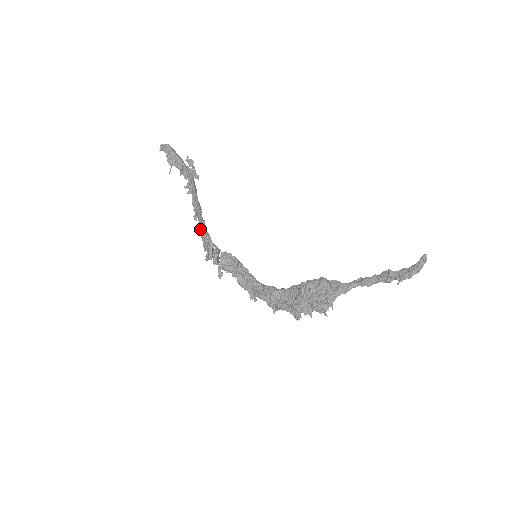
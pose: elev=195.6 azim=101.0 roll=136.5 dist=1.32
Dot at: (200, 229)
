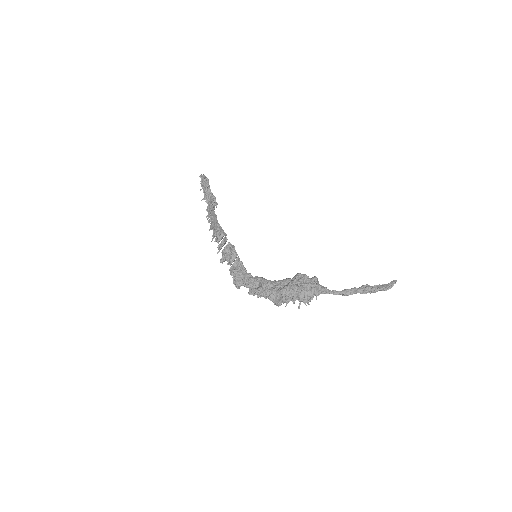
Dot at: (215, 224)
